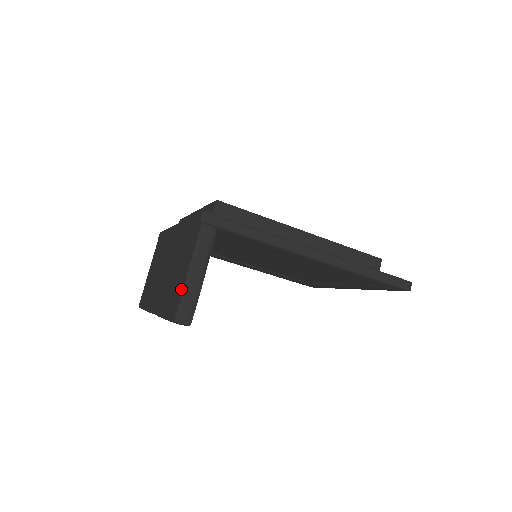
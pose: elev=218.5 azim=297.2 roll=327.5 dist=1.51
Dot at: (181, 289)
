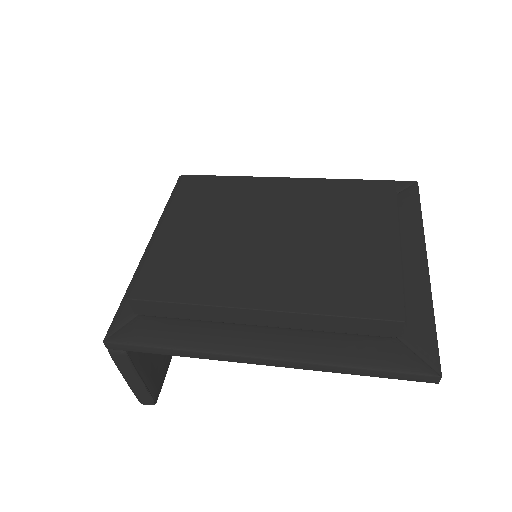
Dot at: occluded
